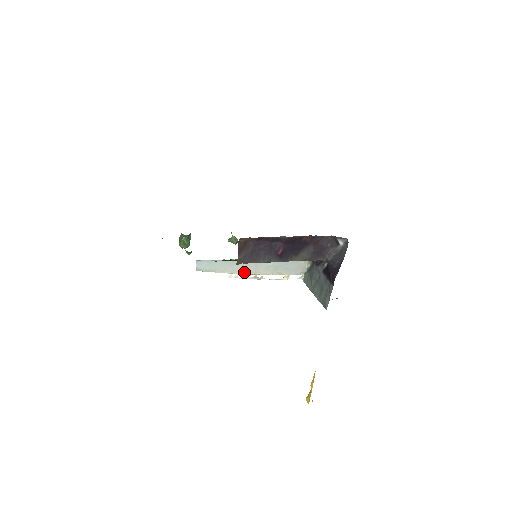
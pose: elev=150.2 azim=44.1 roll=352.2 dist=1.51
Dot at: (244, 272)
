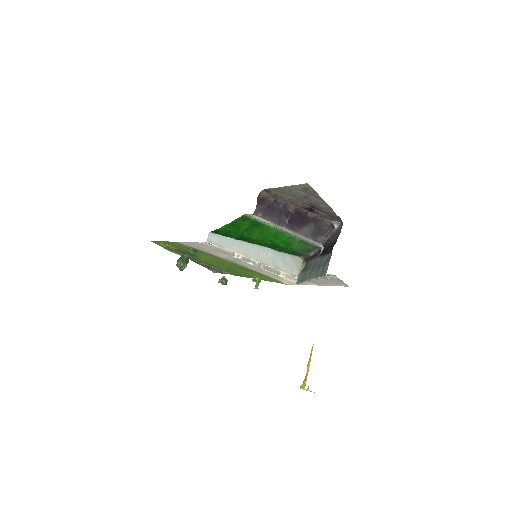
Dot at: (248, 255)
